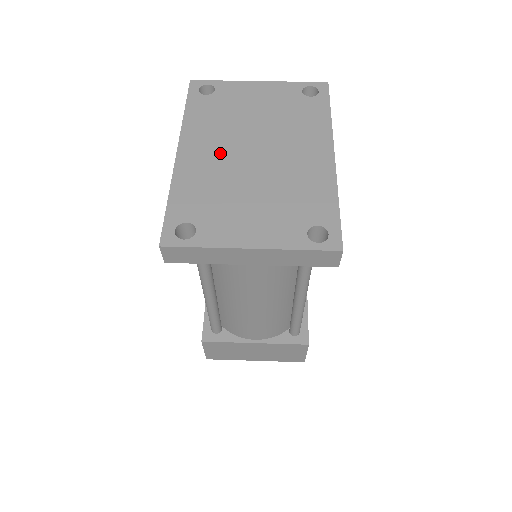
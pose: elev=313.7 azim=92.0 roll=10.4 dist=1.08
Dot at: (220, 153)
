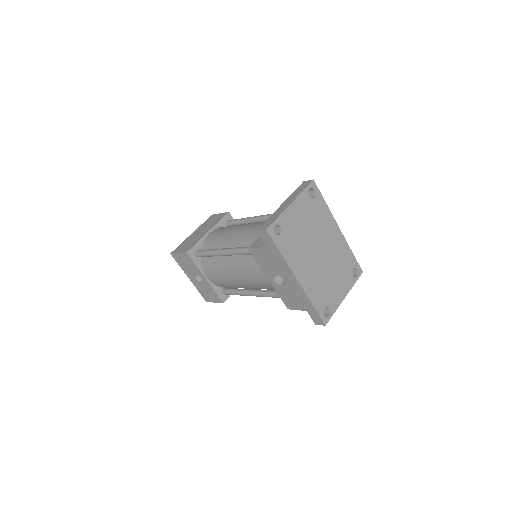
Dot at: (310, 266)
